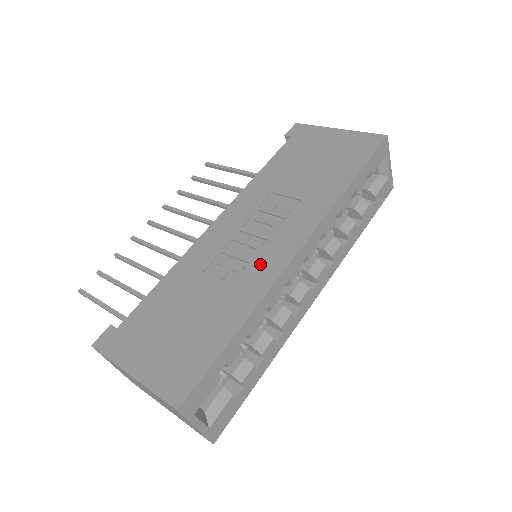
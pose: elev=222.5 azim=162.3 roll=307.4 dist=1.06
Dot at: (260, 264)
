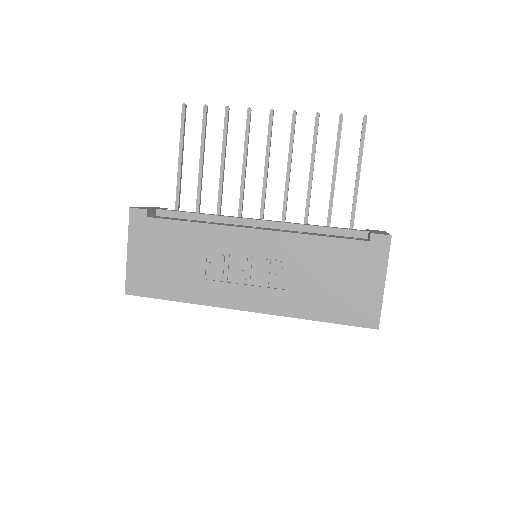
Dot at: (226, 290)
